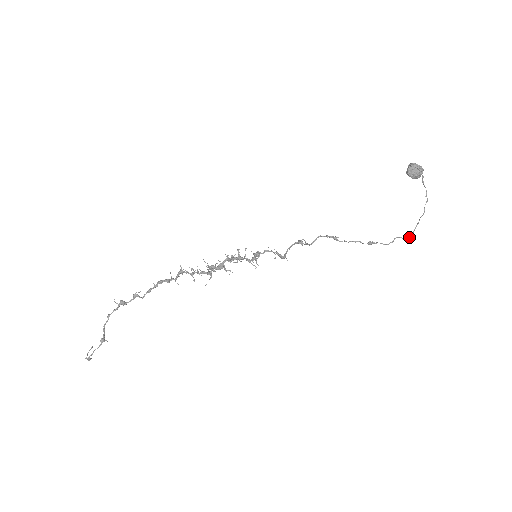
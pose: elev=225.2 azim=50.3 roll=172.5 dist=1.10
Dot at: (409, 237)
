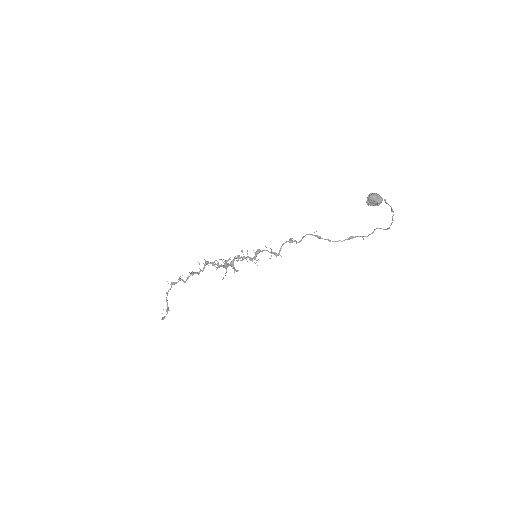
Dot at: (387, 229)
